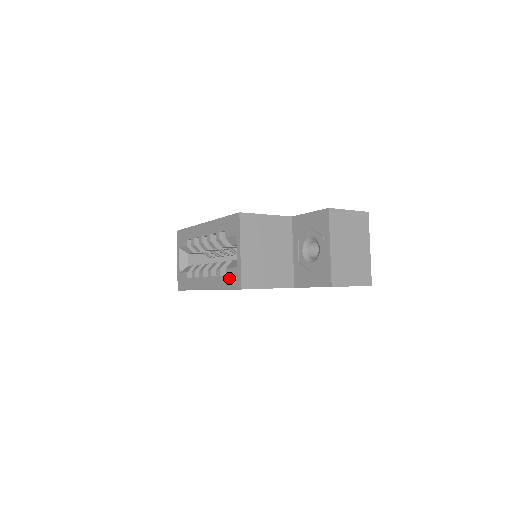
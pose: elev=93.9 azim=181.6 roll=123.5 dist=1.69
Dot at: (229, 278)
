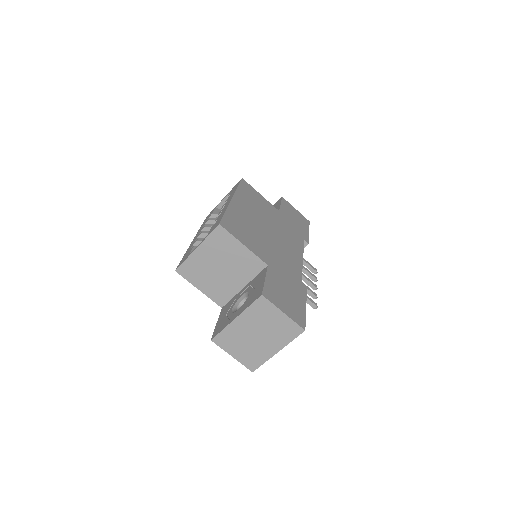
Dot at: (187, 254)
